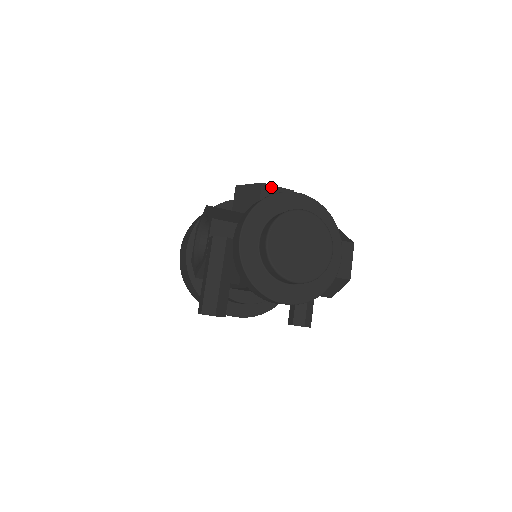
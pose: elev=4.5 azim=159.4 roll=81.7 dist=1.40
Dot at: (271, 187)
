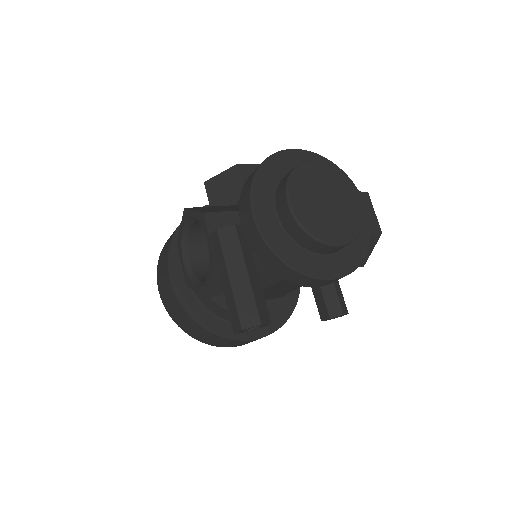
Dot at: (248, 166)
